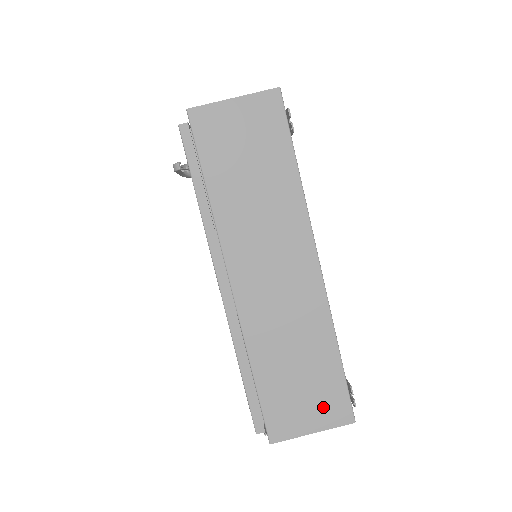
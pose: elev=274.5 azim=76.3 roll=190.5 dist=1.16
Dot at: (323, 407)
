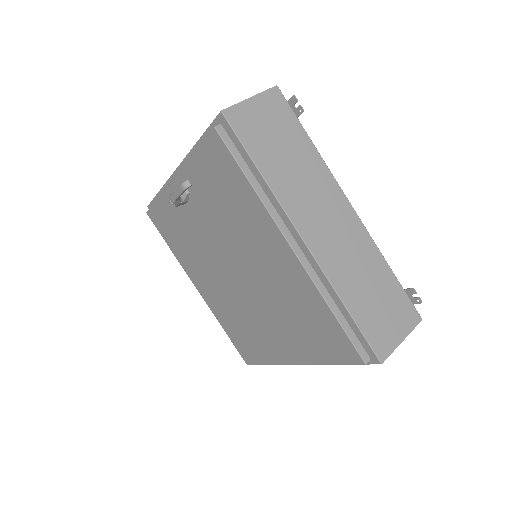
Dot at: (400, 316)
